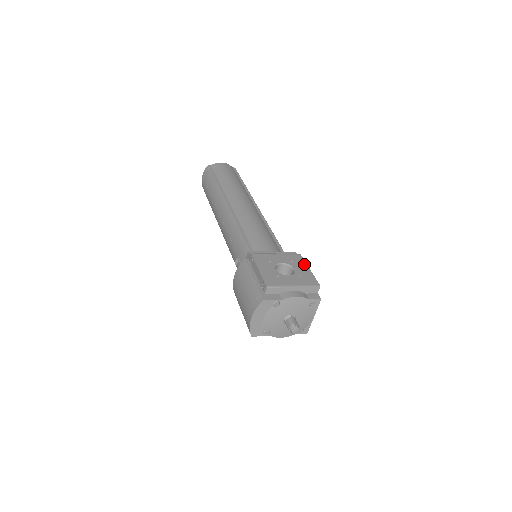
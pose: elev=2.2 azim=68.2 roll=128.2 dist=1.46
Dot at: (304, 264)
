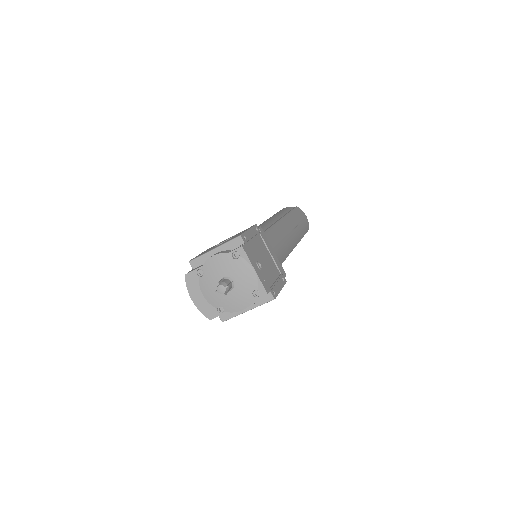
Dot at: occluded
